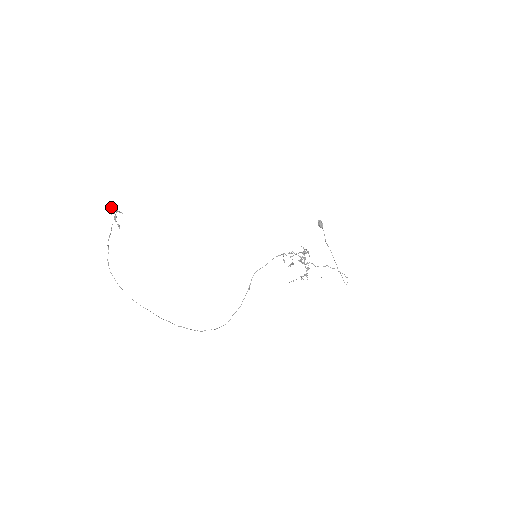
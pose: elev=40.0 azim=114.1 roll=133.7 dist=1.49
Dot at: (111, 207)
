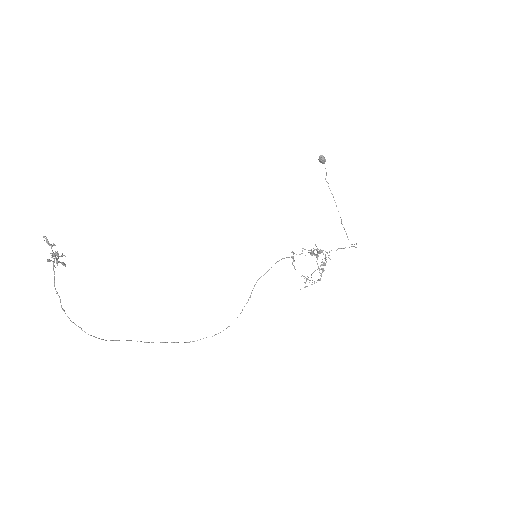
Dot at: (49, 260)
